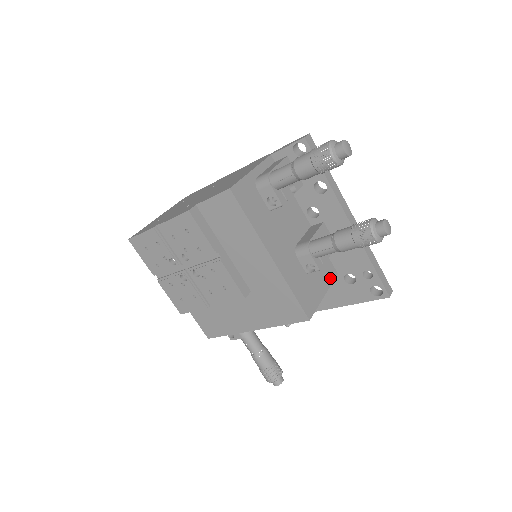
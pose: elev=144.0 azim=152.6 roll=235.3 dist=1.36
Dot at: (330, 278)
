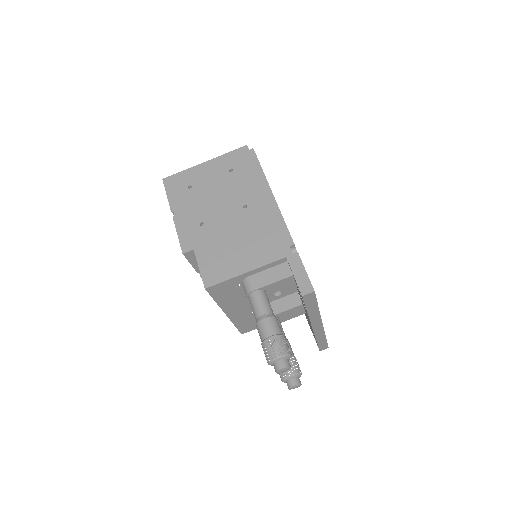
Dot at: occluded
